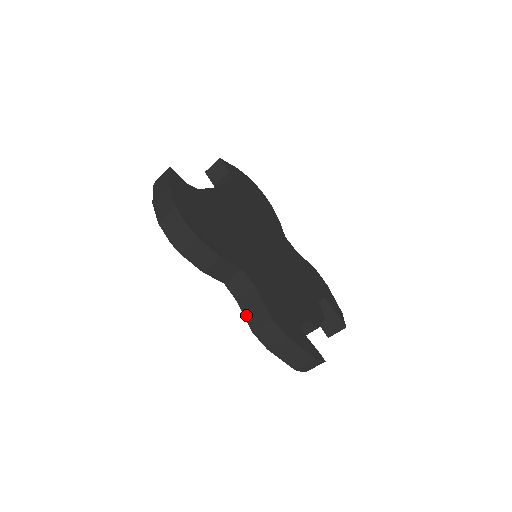
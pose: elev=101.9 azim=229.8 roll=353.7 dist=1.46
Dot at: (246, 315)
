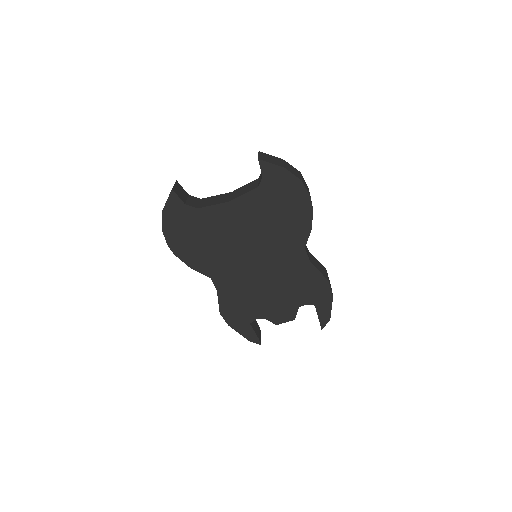
Dot at: occluded
